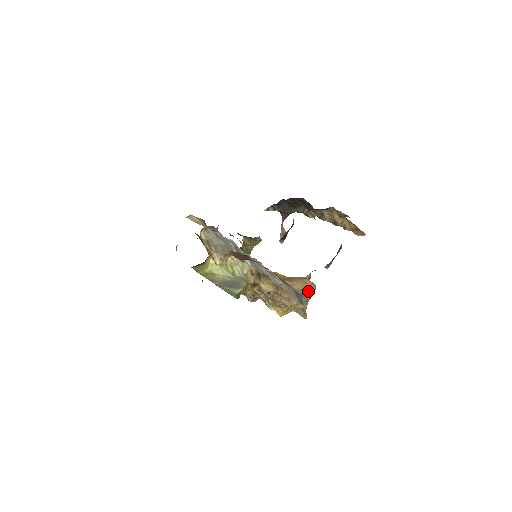
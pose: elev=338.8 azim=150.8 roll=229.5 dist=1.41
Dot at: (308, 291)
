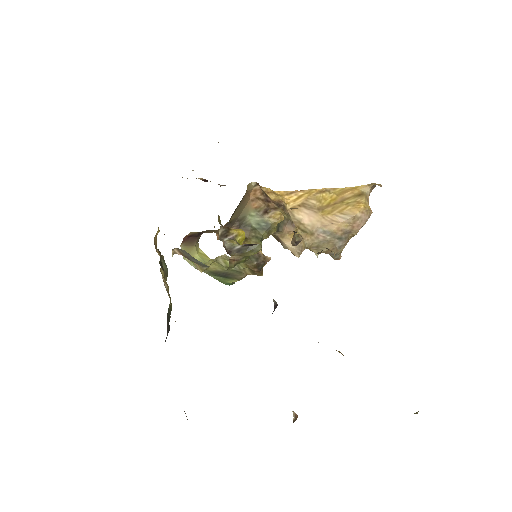
Dot at: (353, 229)
